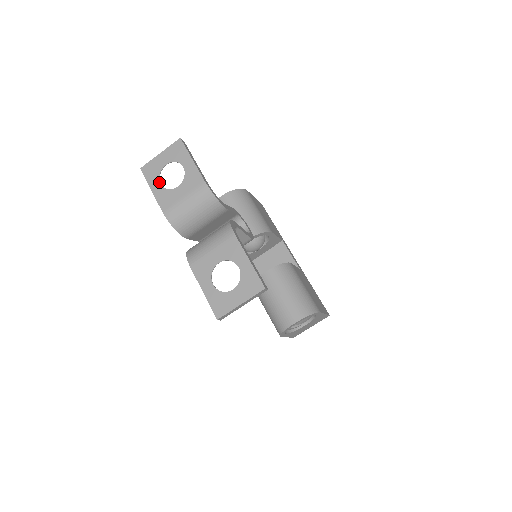
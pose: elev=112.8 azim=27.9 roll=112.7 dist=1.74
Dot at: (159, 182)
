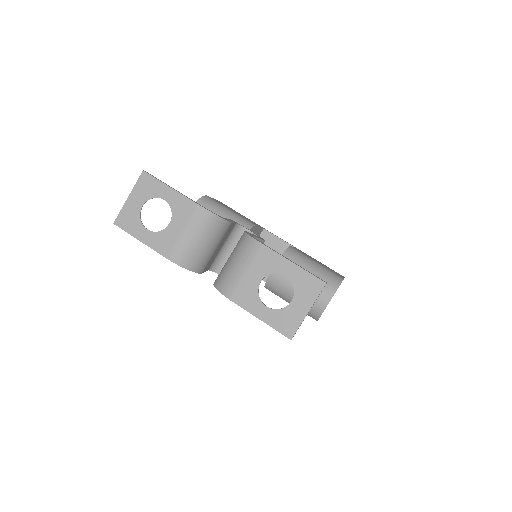
Dot at: (144, 228)
